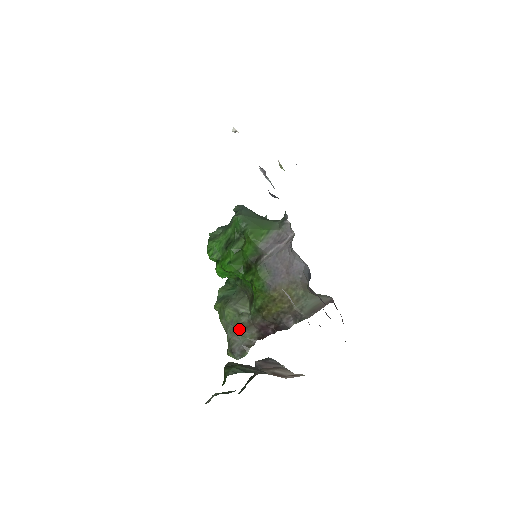
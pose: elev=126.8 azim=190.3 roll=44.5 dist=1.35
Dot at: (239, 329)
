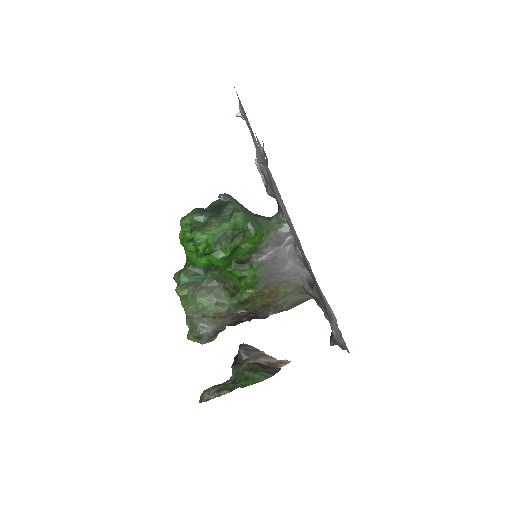
Dot at: (213, 318)
